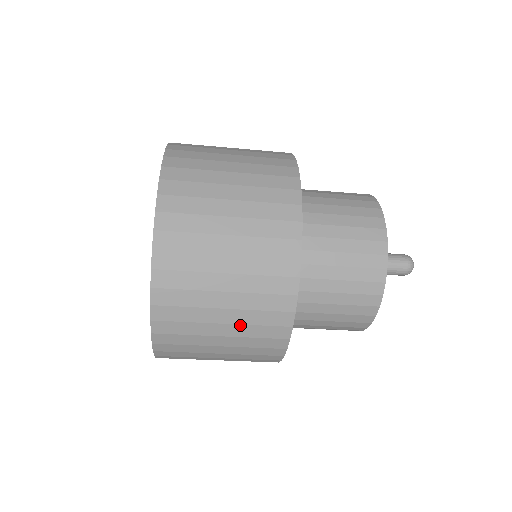
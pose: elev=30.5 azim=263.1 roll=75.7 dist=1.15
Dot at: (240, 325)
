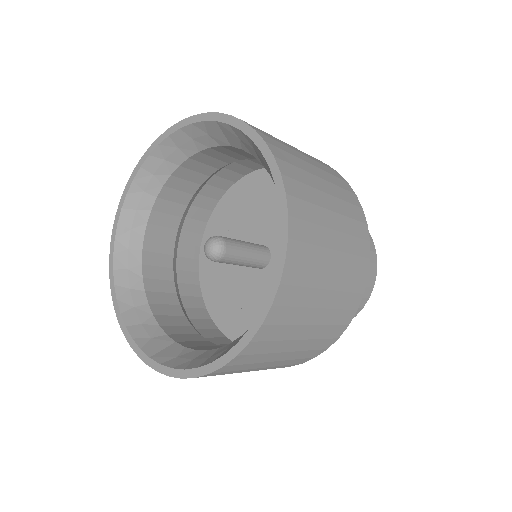
Dot at: (272, 367)
